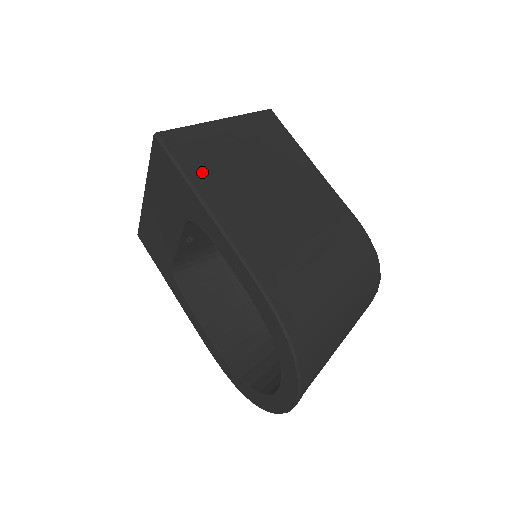
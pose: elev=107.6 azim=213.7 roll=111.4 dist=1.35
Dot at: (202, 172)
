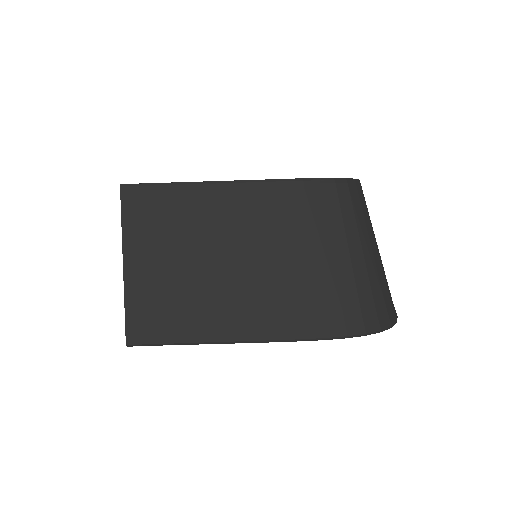
Dot at: (185, 324)
